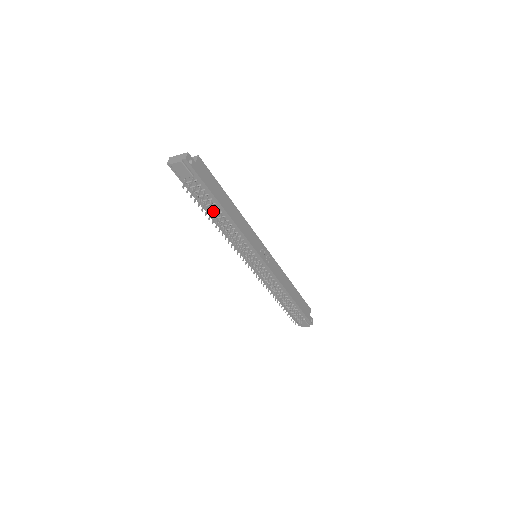
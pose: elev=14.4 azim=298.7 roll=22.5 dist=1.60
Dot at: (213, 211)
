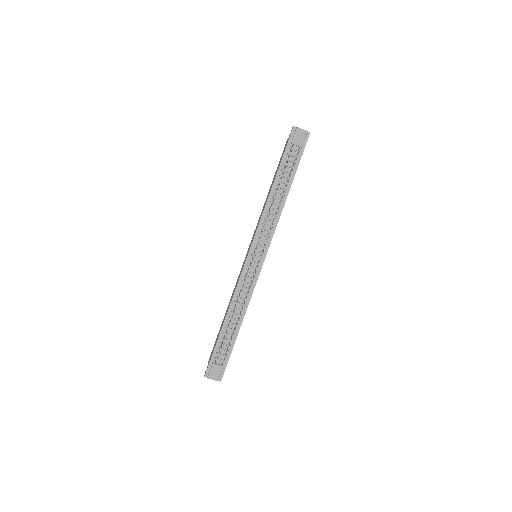
Dot at: (288, 180)
